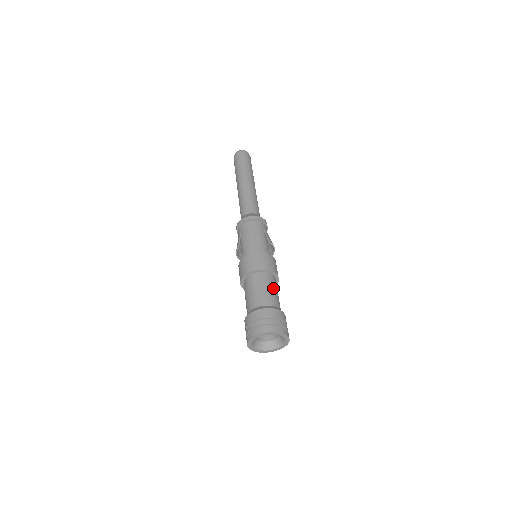
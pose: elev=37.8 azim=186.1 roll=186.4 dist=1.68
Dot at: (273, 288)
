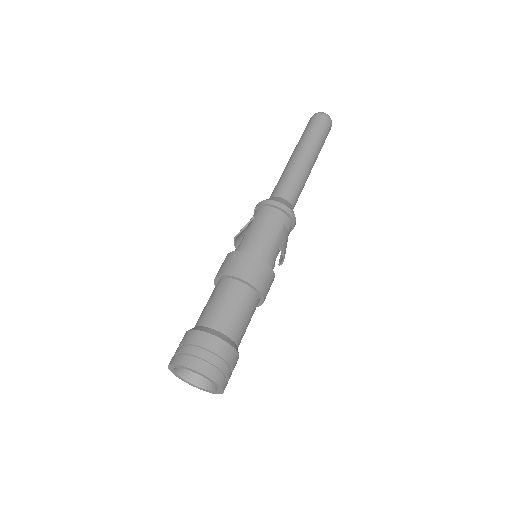
Dot at: (243, 311)
